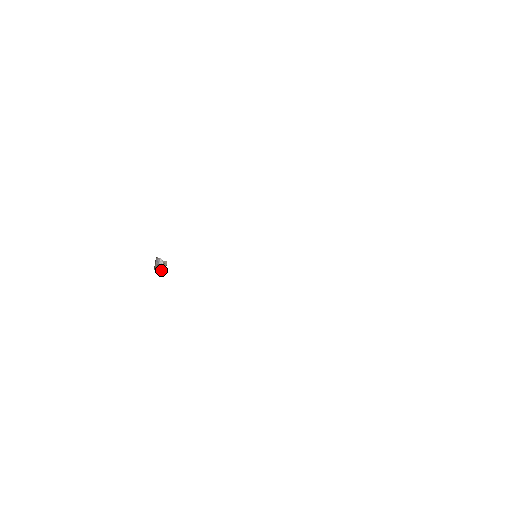
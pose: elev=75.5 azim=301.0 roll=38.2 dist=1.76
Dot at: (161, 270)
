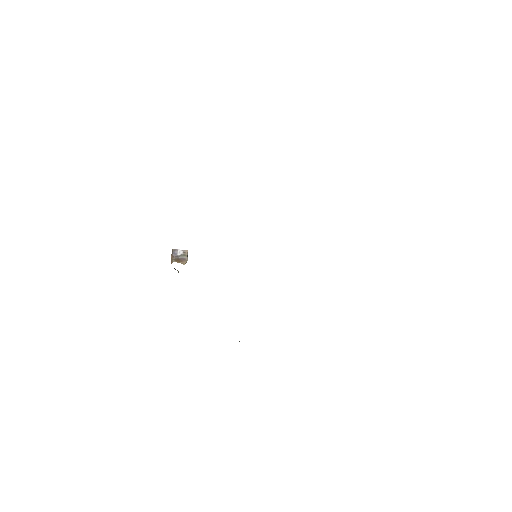
Dot at: (182, 260)
